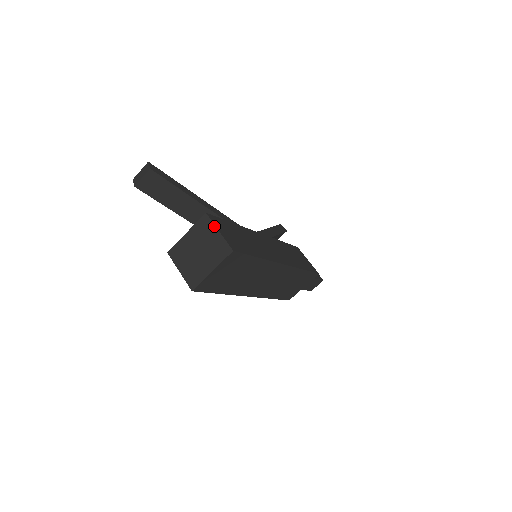
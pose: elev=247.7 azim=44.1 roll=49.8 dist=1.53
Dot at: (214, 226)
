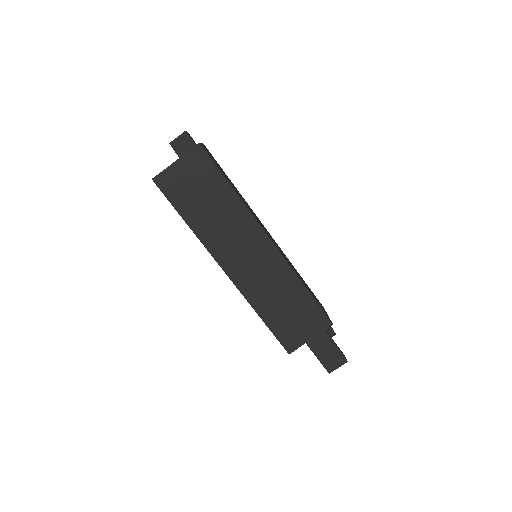
Dot at: occluded
